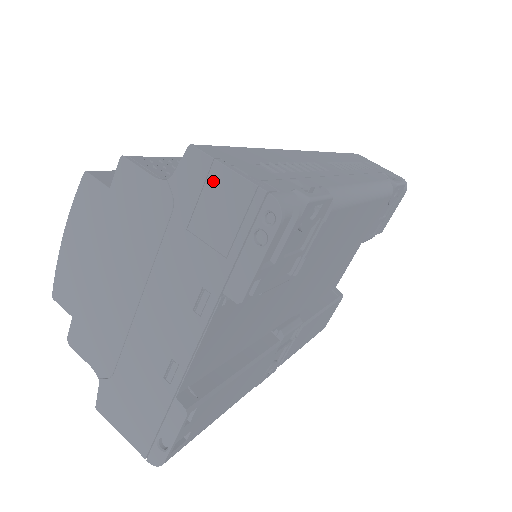
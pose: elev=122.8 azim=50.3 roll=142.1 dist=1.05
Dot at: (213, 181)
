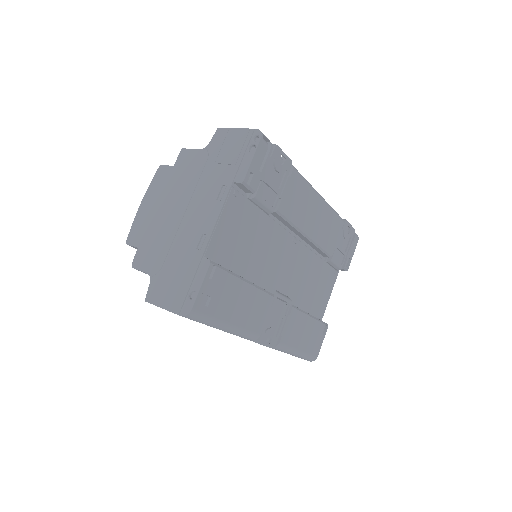
Dot at: (229, 137)
